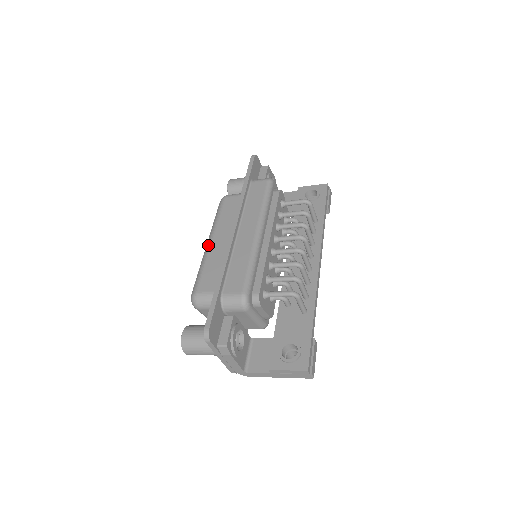
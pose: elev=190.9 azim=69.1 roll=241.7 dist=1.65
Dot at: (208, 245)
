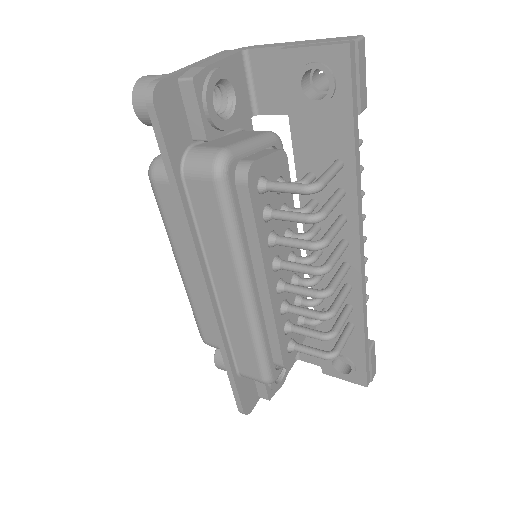
Dot at: (181, 276)
